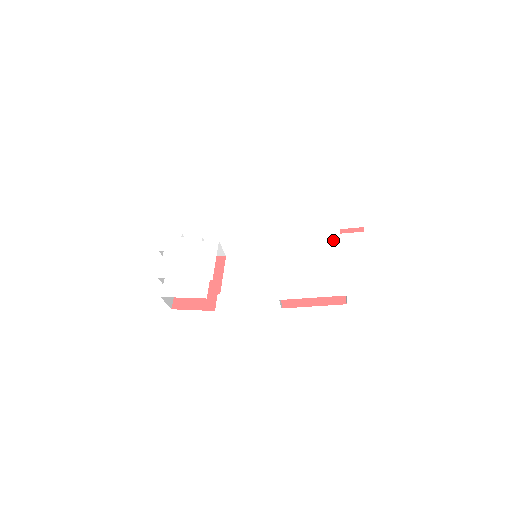
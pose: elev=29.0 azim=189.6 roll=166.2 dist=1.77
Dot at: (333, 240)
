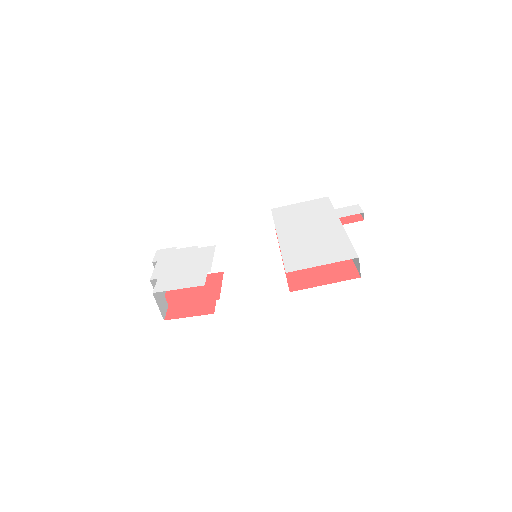
Dot at: (334, 225)
